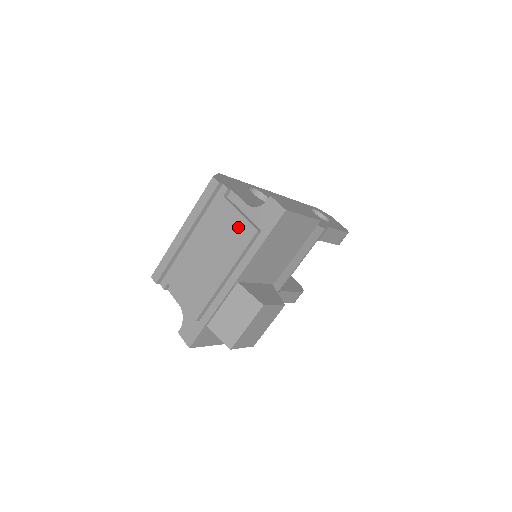
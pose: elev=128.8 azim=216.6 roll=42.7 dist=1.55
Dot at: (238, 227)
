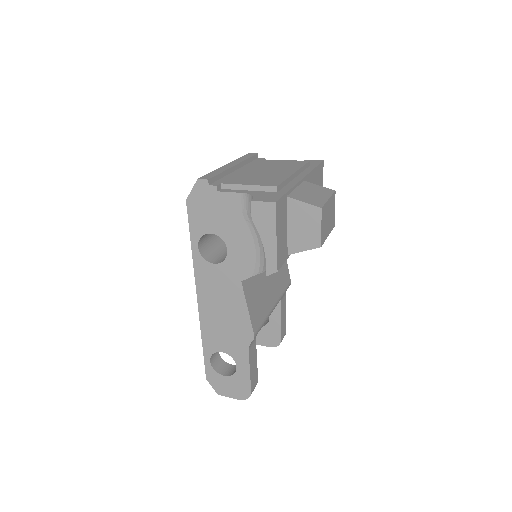
Dot at: (289, 162)
